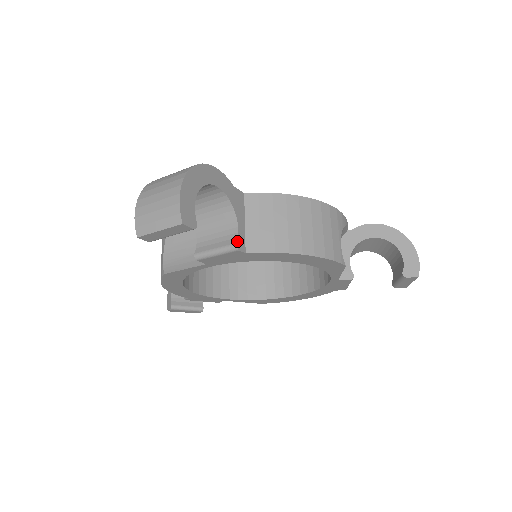
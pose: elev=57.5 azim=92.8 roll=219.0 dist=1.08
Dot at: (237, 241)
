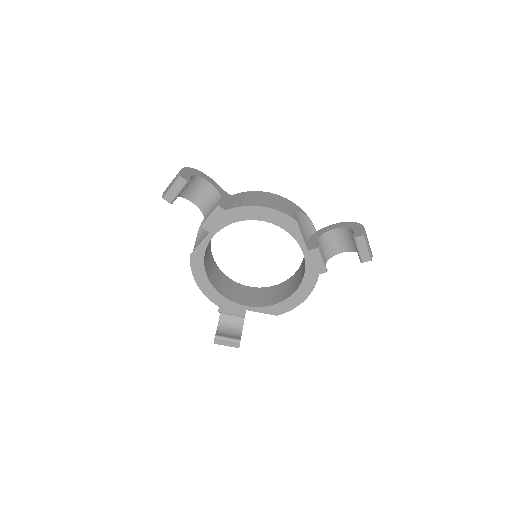
Dot at: (219, 203)
